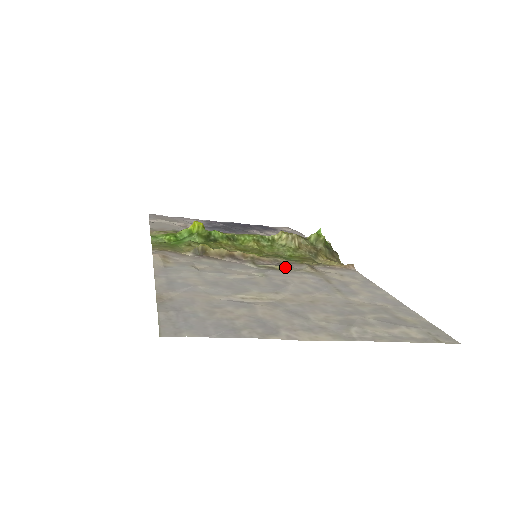
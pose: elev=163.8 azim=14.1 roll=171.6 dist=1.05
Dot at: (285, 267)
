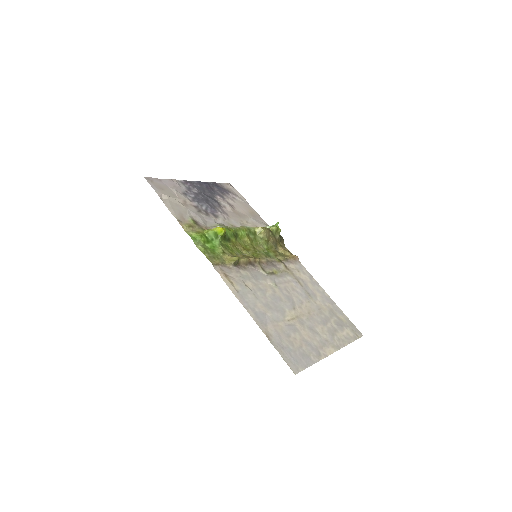
Dot at: (276, 270)
